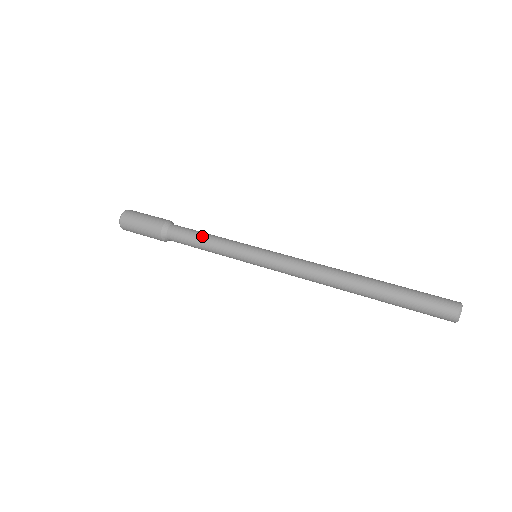
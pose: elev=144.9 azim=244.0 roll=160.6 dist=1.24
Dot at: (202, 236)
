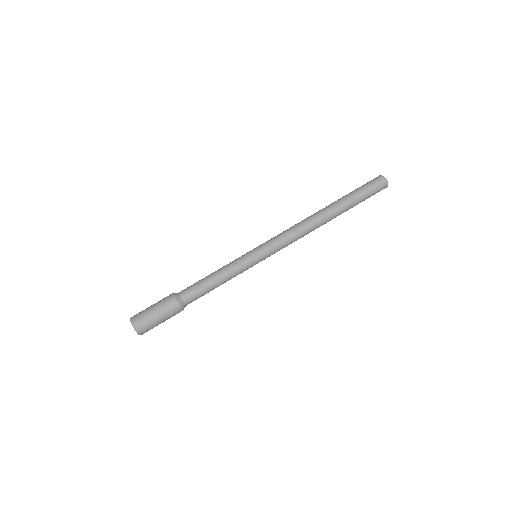
Dot at: (212, 280)
